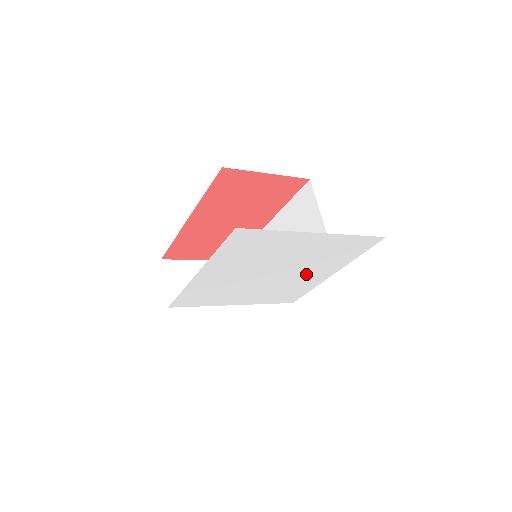
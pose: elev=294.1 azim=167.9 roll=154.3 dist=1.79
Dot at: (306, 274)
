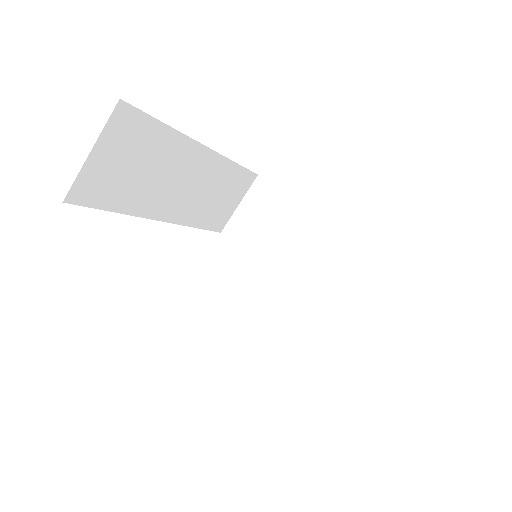
Dot at: occluded
